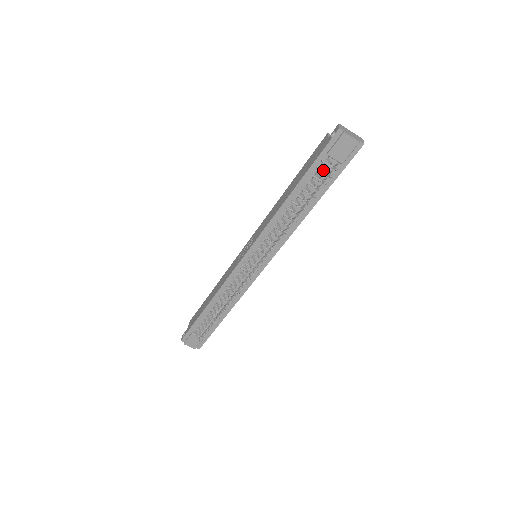
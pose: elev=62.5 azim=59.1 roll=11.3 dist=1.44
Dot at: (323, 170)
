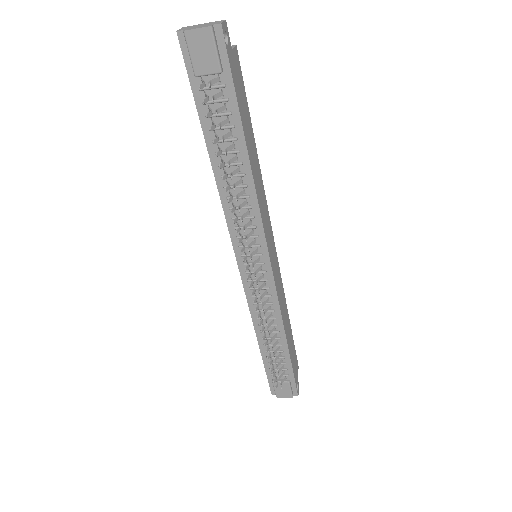
Dot at: (207, 99)
